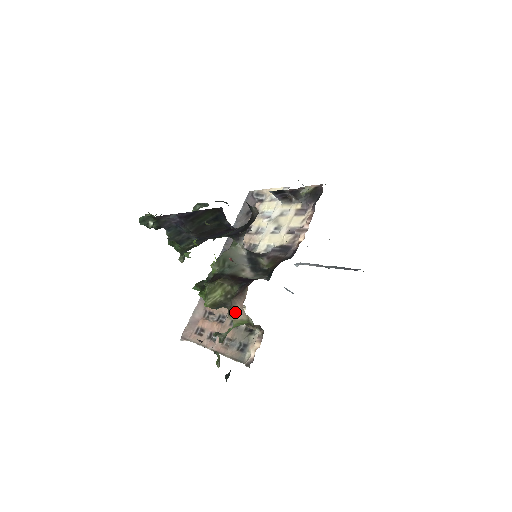
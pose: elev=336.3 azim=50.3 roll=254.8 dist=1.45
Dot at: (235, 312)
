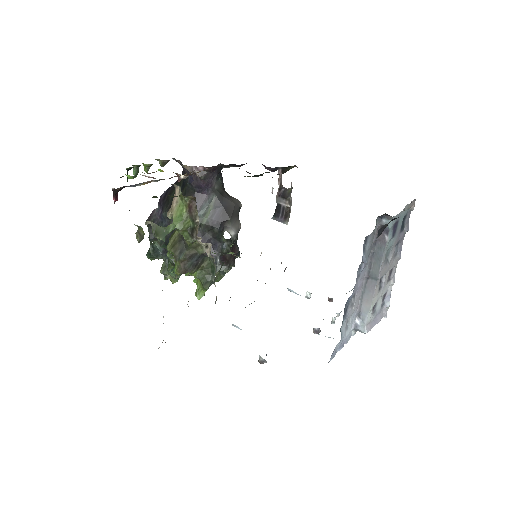
Dot at: (172, 202)
